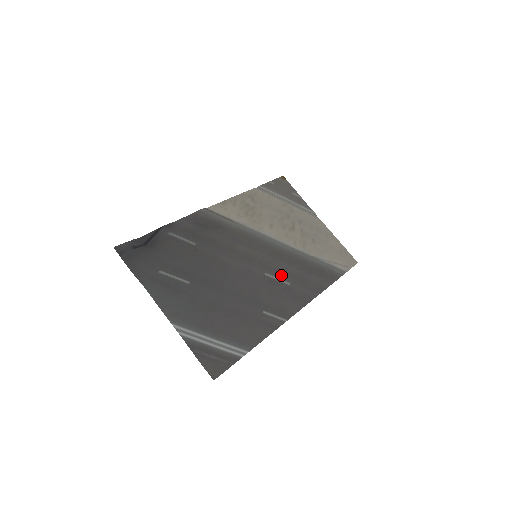
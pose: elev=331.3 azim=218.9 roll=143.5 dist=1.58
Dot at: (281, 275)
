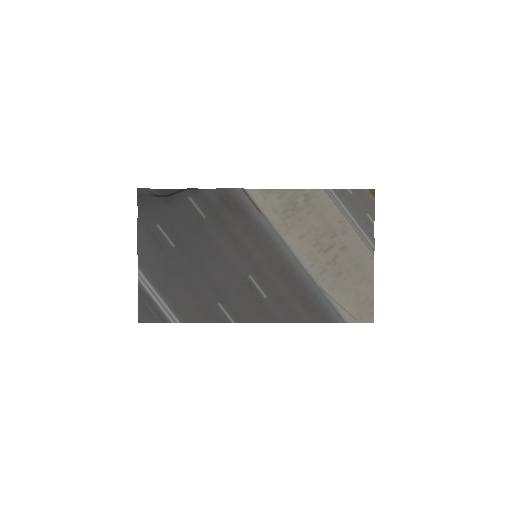
Dot at: (265, 285)
